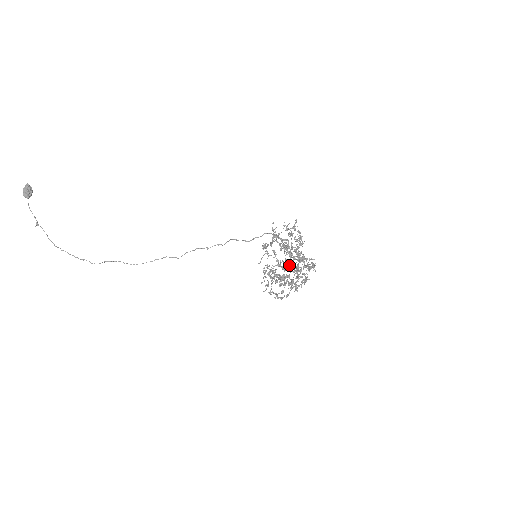
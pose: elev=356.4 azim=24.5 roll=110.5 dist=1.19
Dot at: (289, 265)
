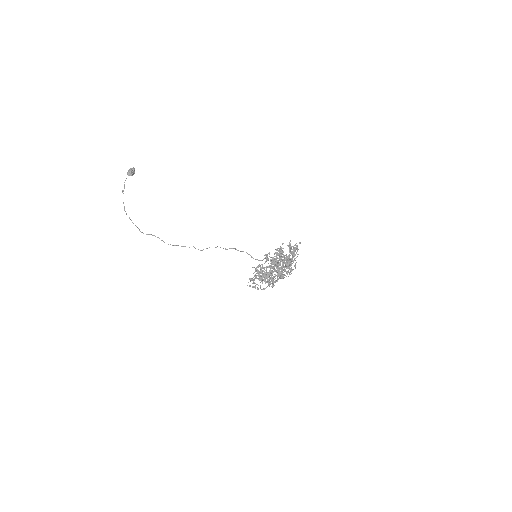
Dot at: occluded
